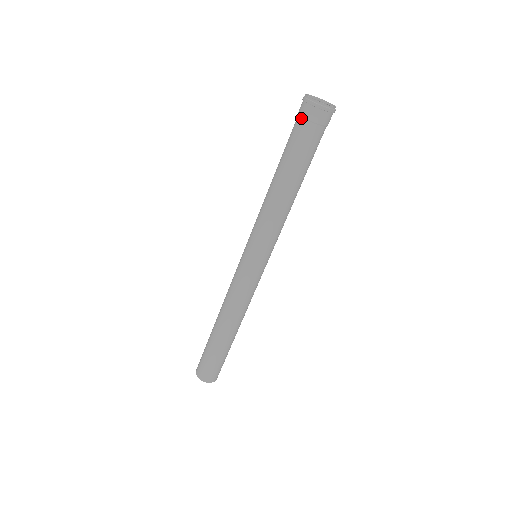
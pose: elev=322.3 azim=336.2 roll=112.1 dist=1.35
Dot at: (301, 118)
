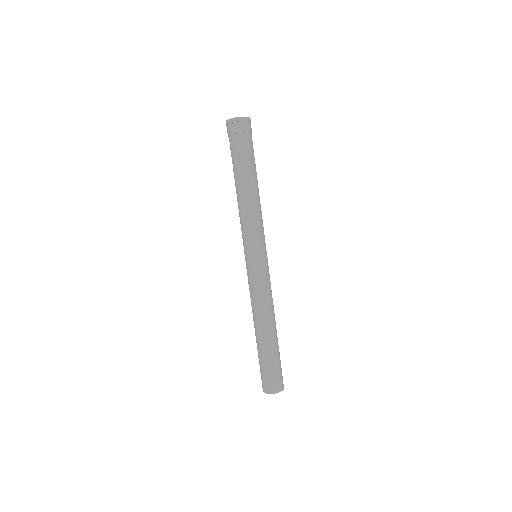
Dot at: (239, 134)
